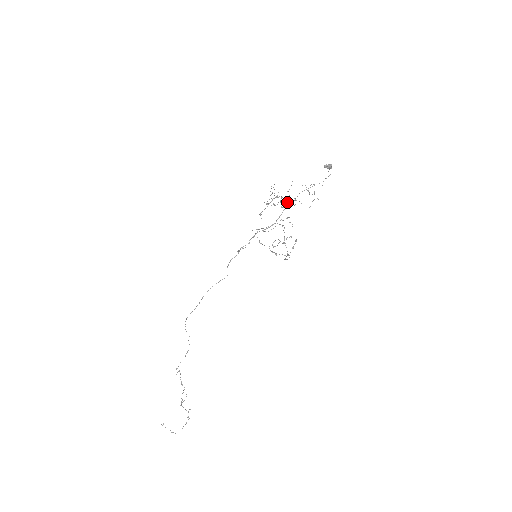
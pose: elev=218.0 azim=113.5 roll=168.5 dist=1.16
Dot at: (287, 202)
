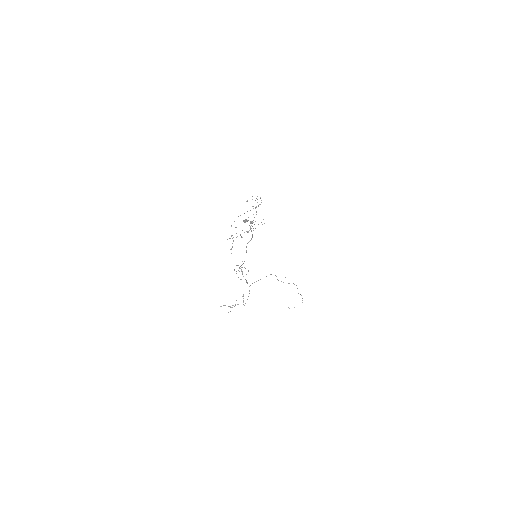
Dot at: (258, 205)
